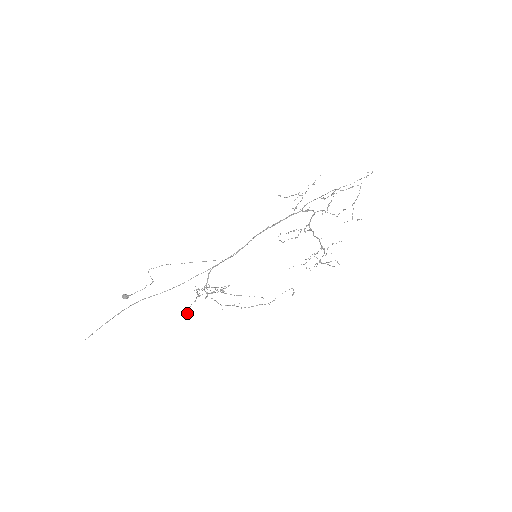
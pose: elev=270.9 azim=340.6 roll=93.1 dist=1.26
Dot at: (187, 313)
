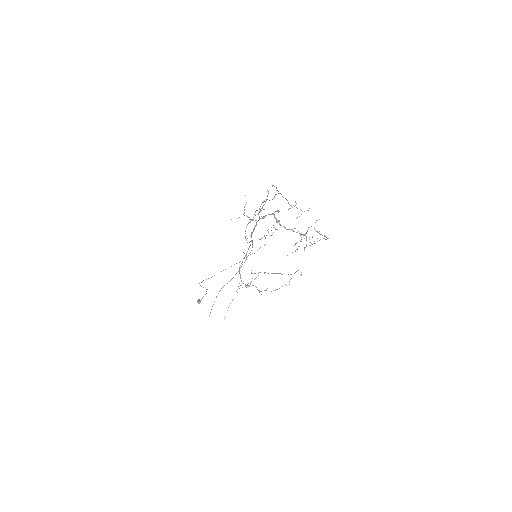
Dot at: occluded
